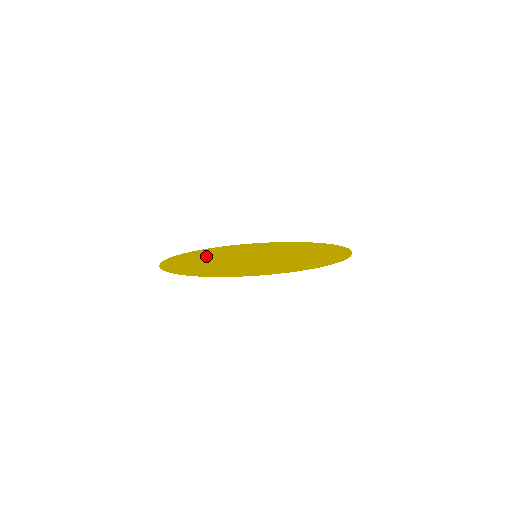
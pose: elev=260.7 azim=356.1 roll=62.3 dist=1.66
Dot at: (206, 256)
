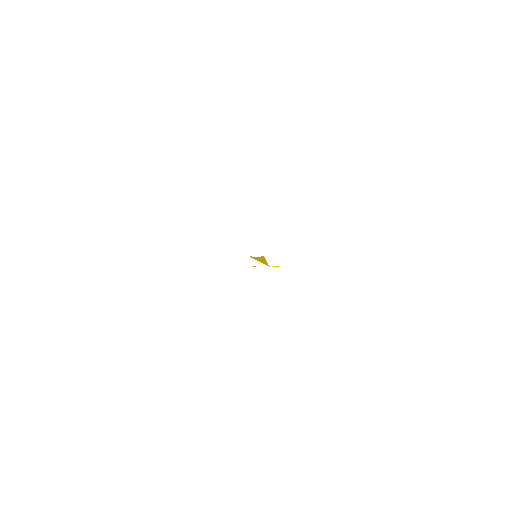
Dot at: occluded
